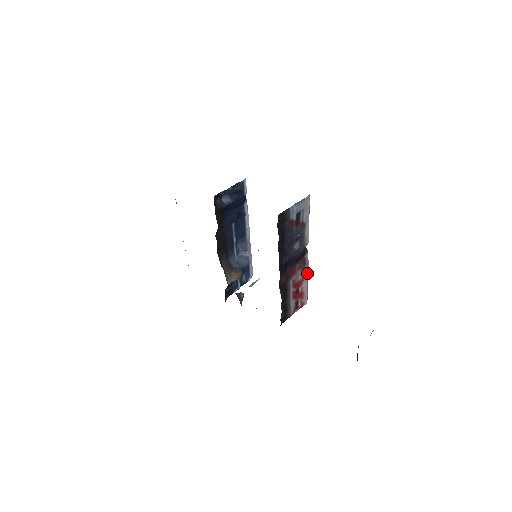
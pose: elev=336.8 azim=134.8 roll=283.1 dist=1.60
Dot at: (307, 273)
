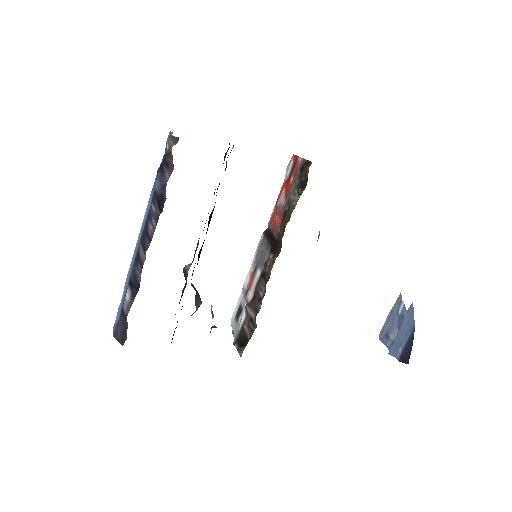
Dot at: occluded
